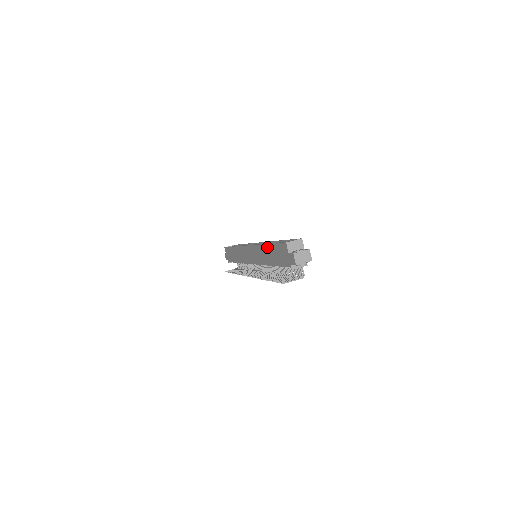
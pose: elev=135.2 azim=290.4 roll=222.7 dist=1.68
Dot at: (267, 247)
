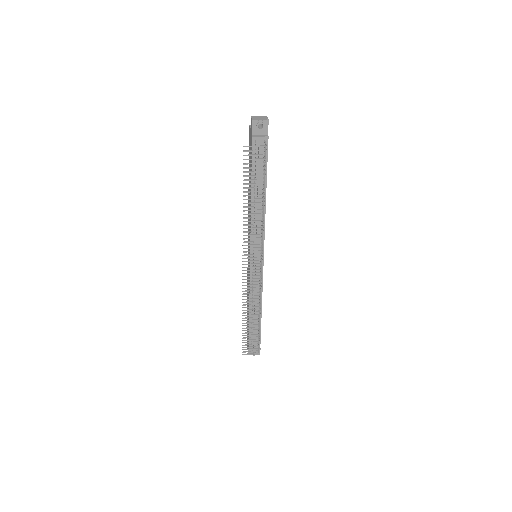
Dot at: occluded
